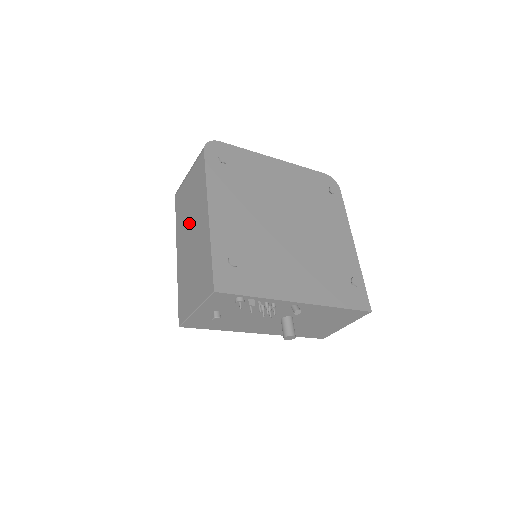
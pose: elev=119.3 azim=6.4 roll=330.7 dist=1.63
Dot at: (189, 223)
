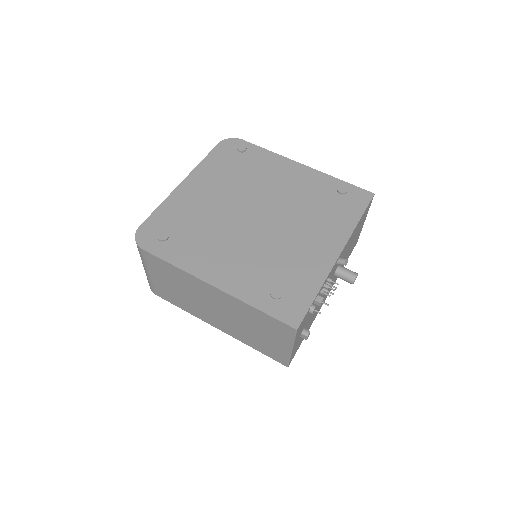
Dot at: (201, 304)
